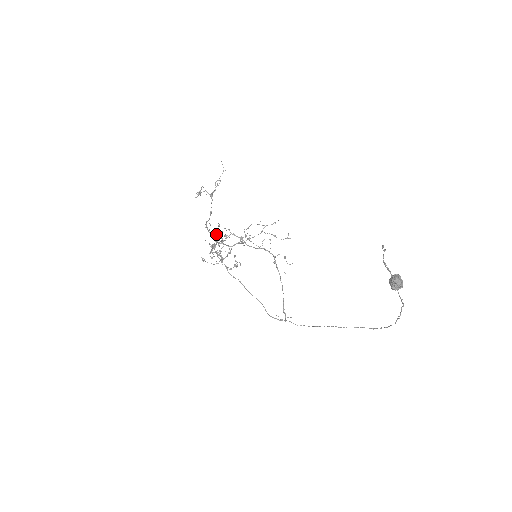
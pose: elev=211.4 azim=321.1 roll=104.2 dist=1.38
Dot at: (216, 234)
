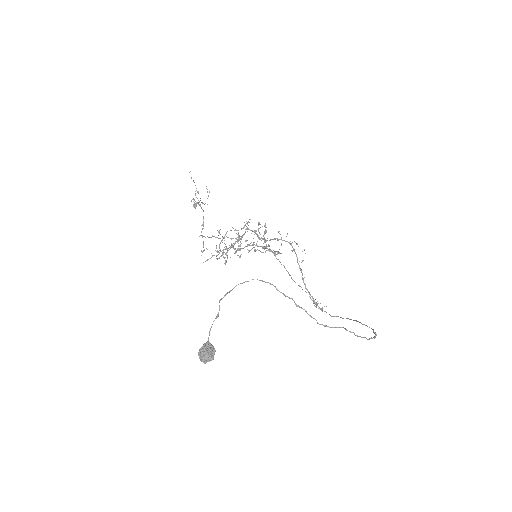
Dot at: (203, 250)
